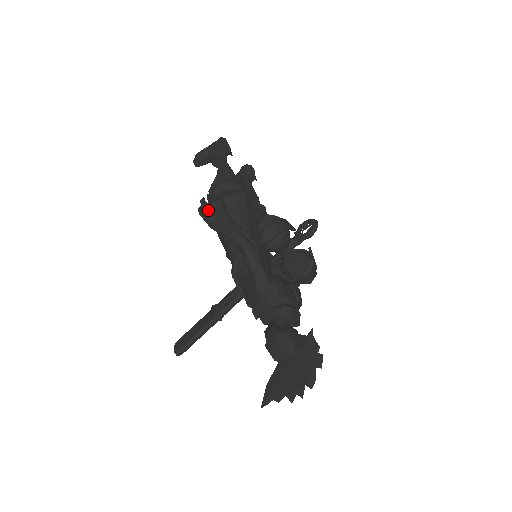
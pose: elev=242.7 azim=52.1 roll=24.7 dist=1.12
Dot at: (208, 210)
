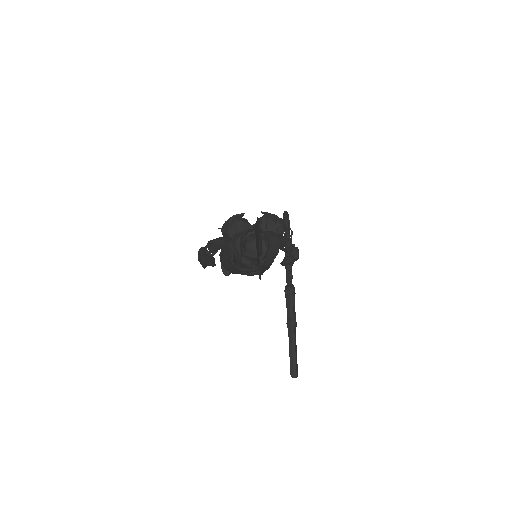
Dot at: (199, 257)
